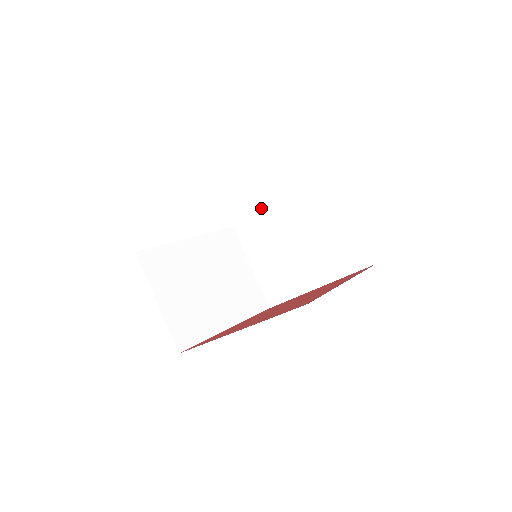
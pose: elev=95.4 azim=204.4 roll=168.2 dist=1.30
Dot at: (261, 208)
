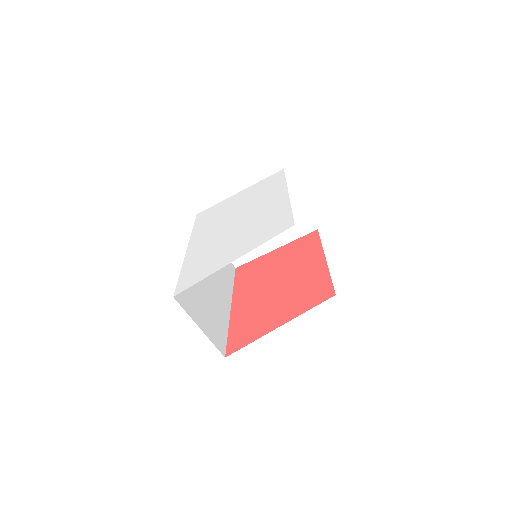
Dot at: occluded
